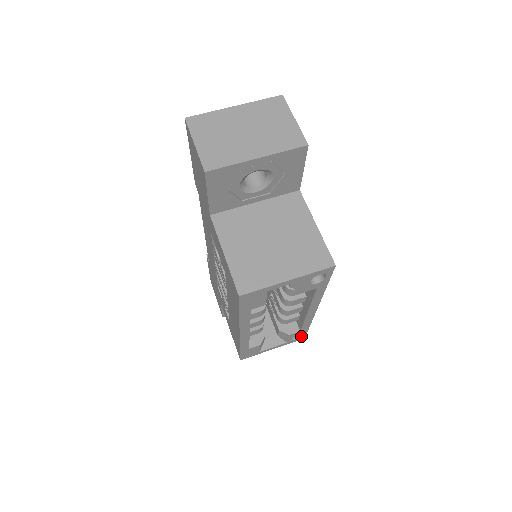
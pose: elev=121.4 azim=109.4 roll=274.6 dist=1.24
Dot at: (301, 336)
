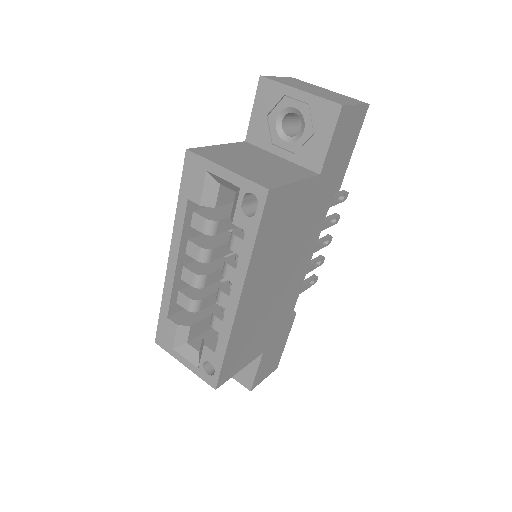
Dot at: (214, 374)
